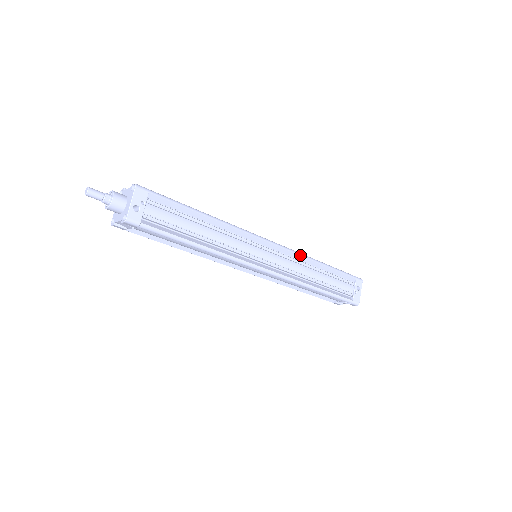
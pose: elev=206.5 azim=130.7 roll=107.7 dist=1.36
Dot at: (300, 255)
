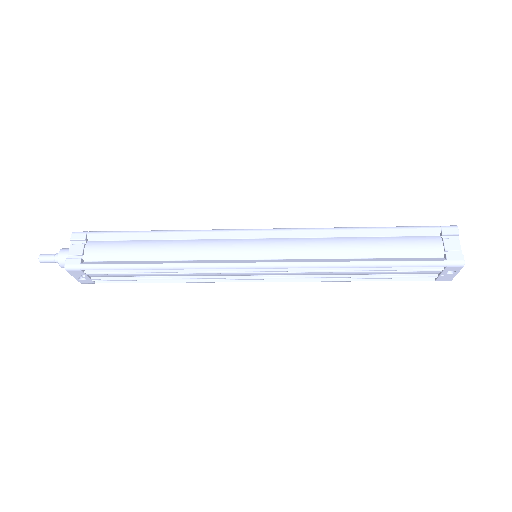
Dot at: (314, 268)
